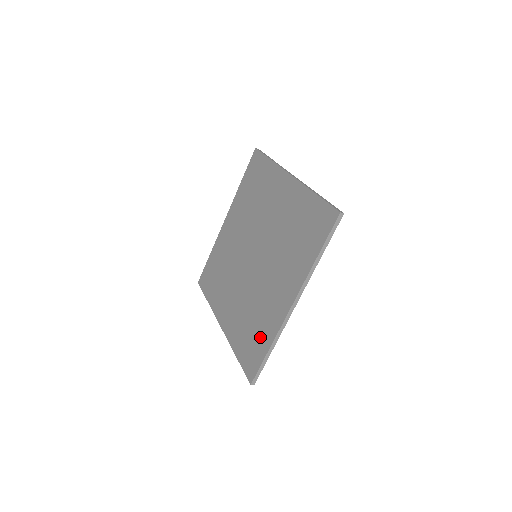
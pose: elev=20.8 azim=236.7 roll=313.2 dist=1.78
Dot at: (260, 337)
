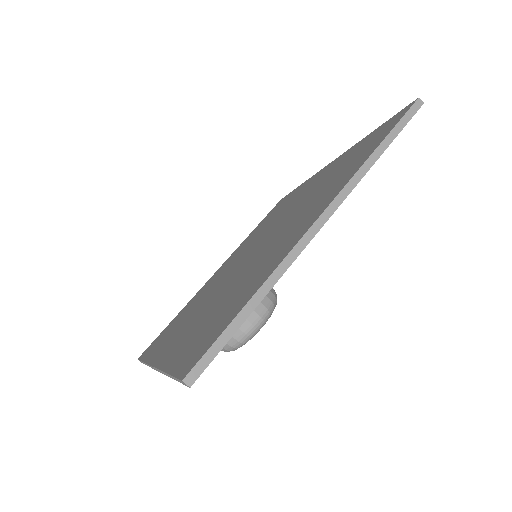
Dot at: (236, 301)
